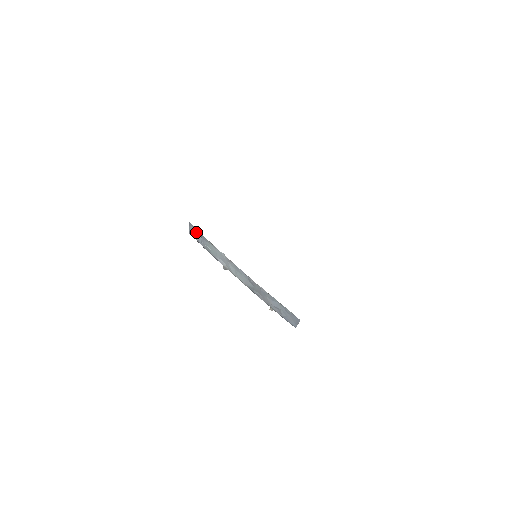
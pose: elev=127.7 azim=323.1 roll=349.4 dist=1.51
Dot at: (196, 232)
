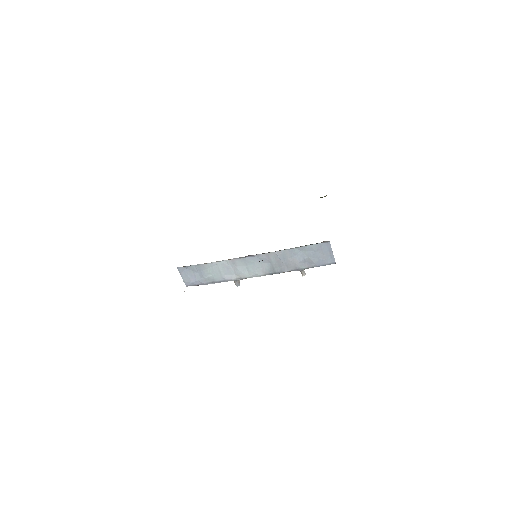
Dot at: (190, 273)
